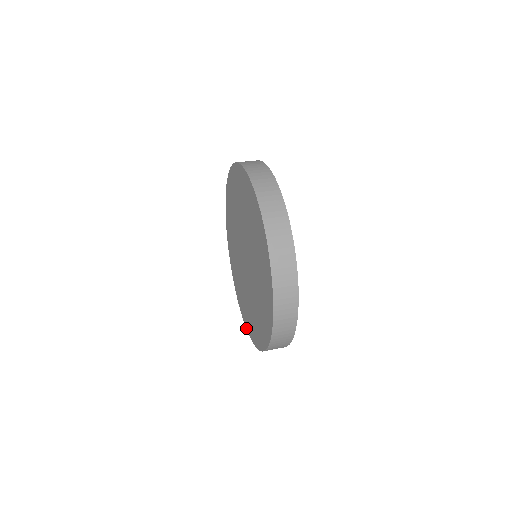
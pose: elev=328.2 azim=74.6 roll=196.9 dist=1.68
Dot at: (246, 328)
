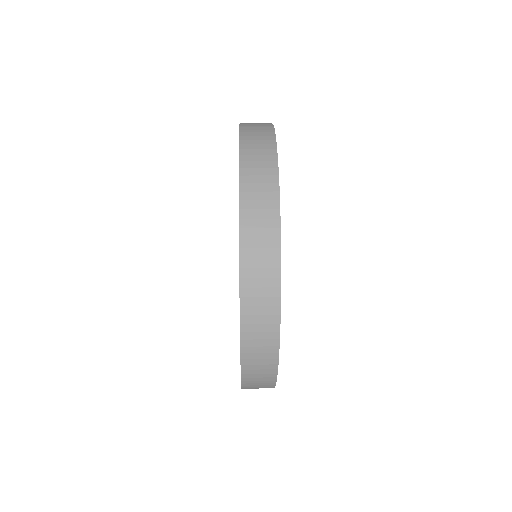
Dot at: occluded
